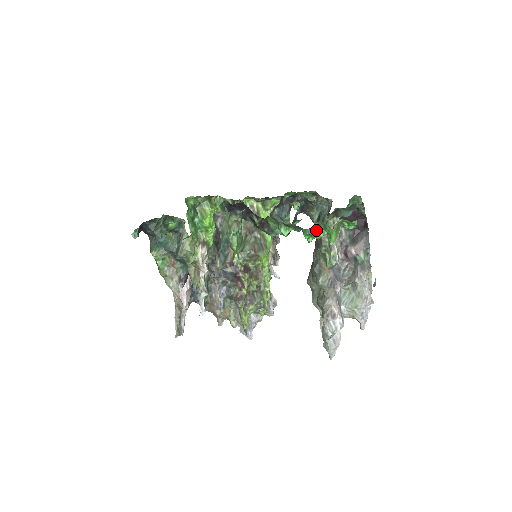
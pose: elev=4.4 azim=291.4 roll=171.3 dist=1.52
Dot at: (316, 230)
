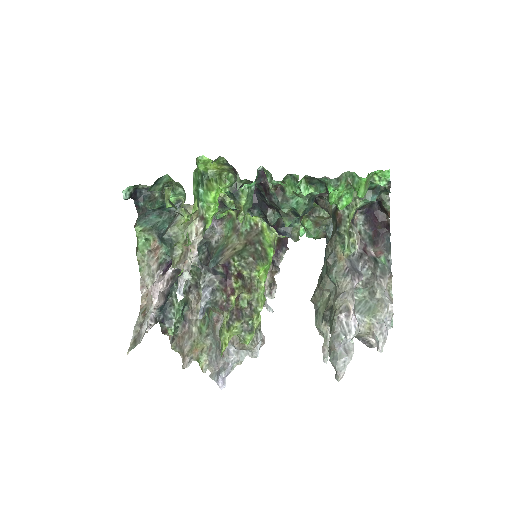
Dot at: (343, 182)
